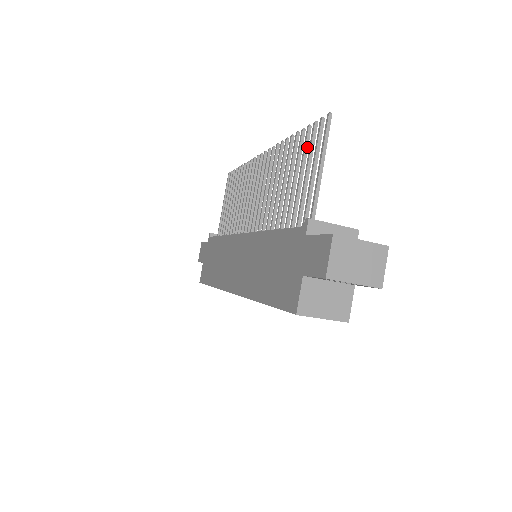
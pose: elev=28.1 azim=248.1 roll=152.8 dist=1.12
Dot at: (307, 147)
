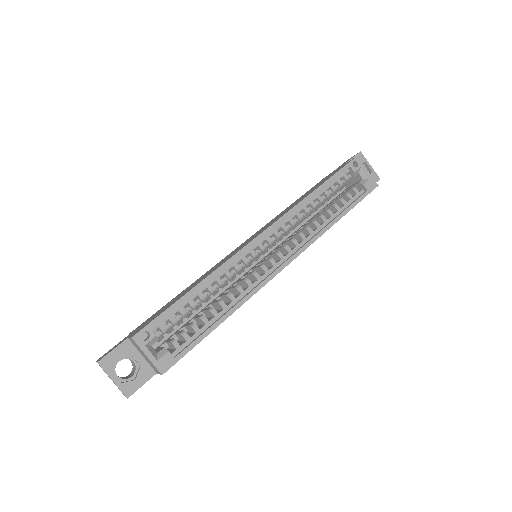
Dot at: occluded
